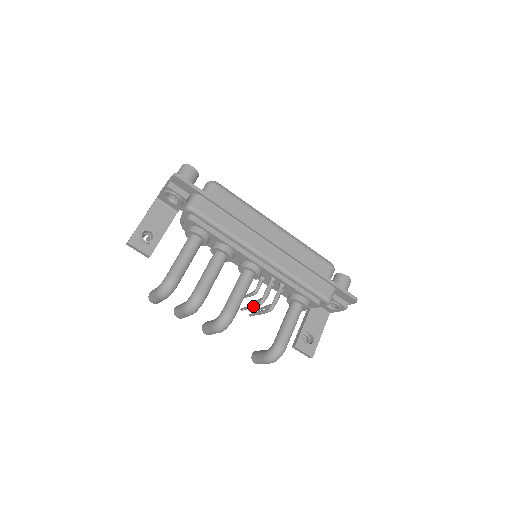
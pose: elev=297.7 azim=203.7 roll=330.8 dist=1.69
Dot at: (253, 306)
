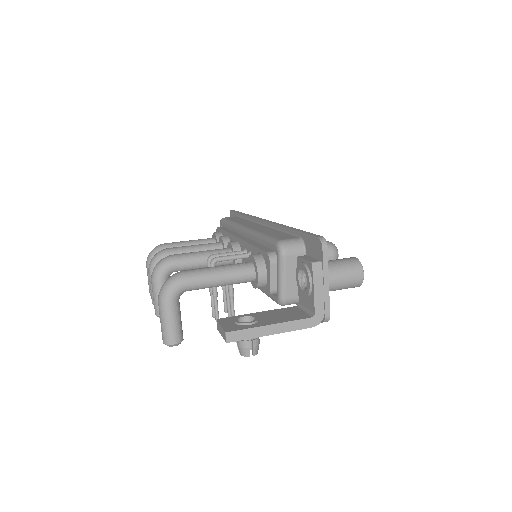
Dot at: occluded
